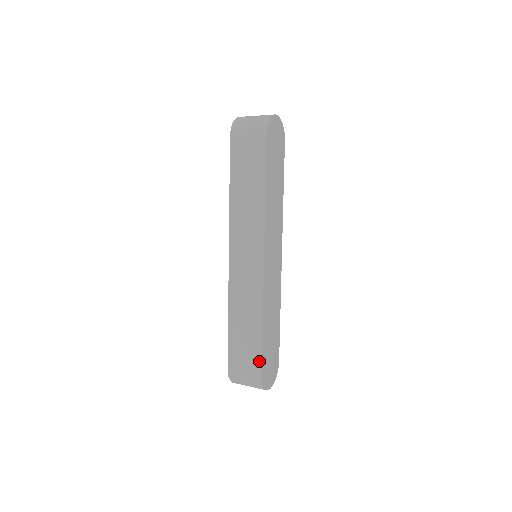
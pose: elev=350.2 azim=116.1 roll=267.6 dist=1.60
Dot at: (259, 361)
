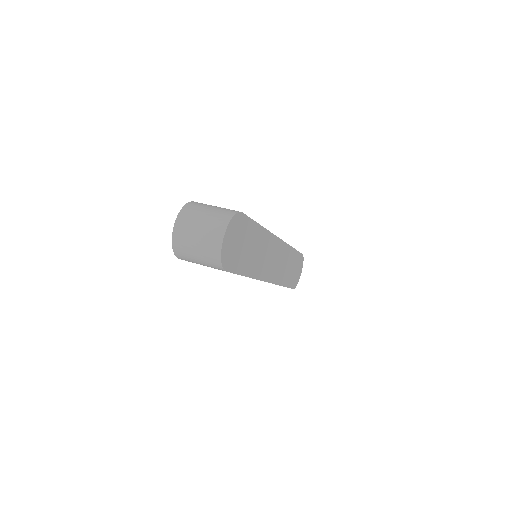
Dot at: occluded
